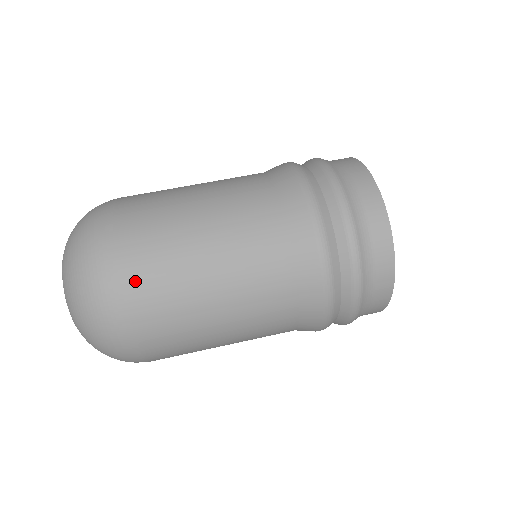
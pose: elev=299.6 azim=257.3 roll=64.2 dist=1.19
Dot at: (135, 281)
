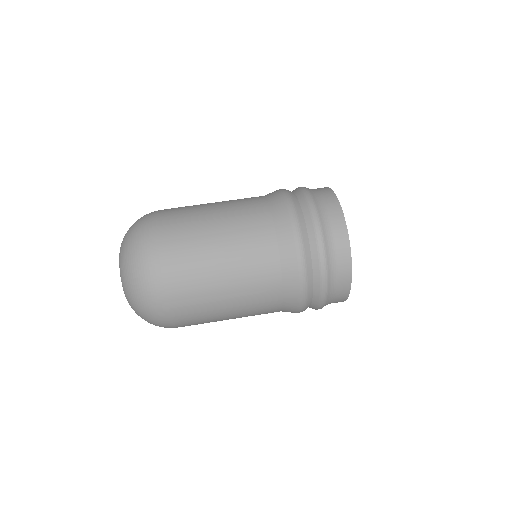
Dot at: (169, 255)
